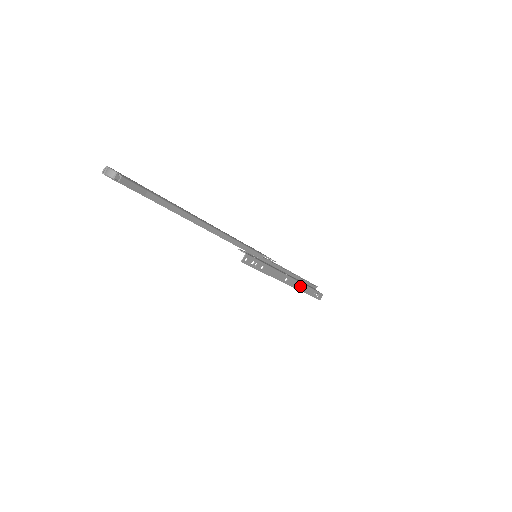
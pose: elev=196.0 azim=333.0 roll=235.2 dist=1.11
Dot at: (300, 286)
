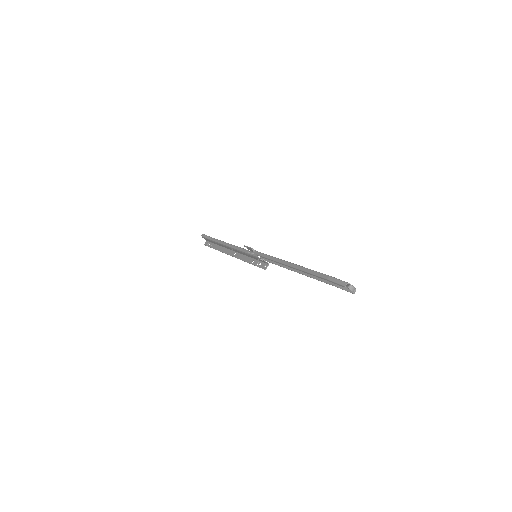
Dot at: (224, 250)
